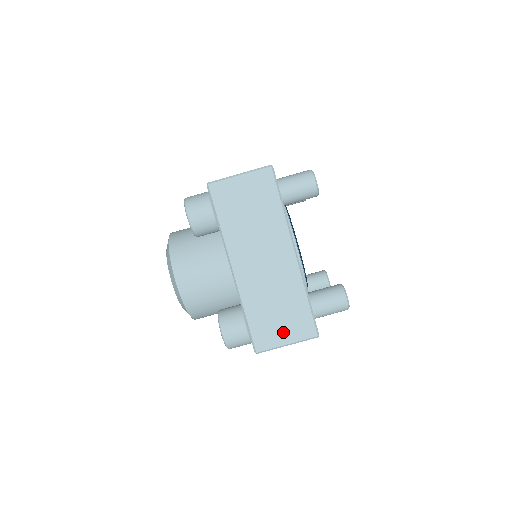
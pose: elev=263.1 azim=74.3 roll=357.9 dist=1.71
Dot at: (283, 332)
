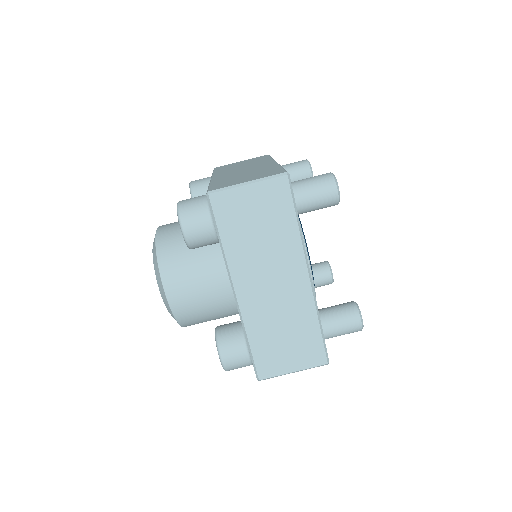
Dot at: (290, 360)
